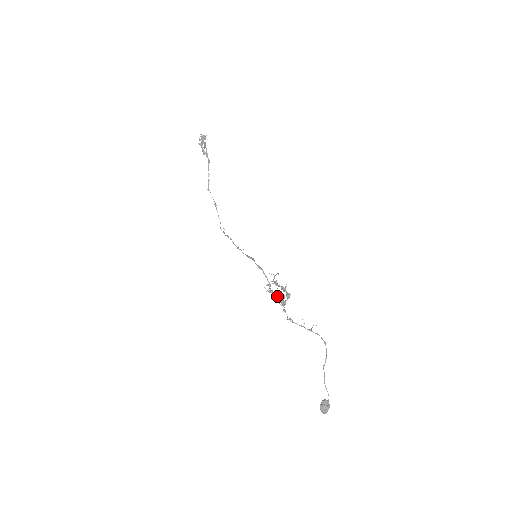
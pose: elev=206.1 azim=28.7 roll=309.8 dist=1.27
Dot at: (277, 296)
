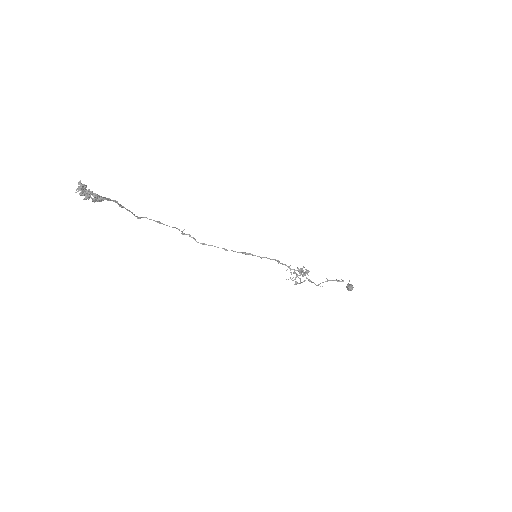
Dot at: occluded
